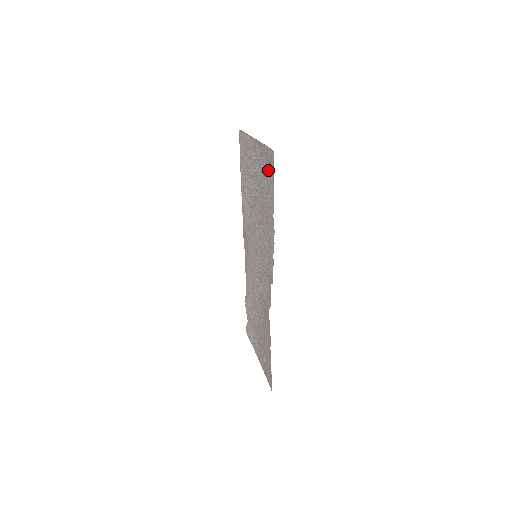
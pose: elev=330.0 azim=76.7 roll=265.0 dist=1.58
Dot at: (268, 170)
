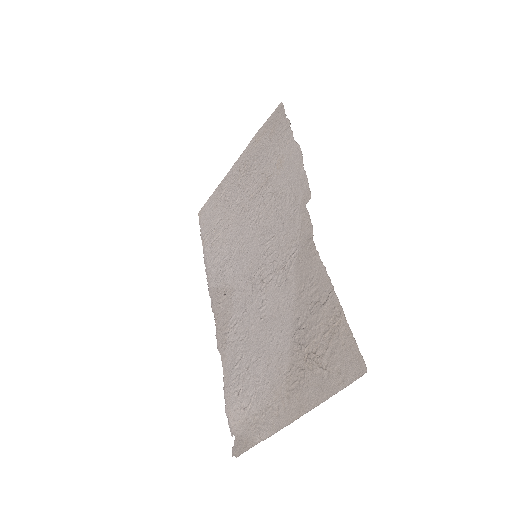
Dot at: (273, 129)
